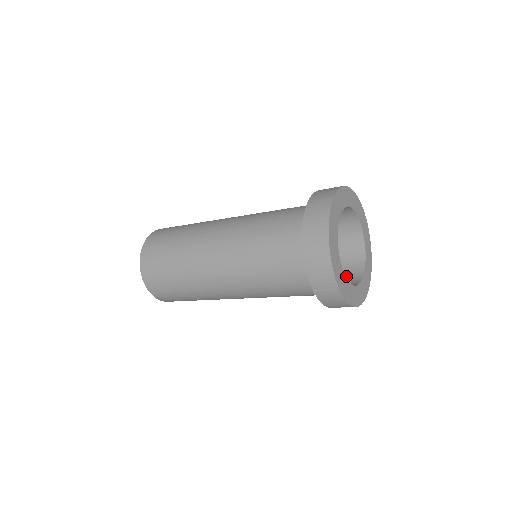
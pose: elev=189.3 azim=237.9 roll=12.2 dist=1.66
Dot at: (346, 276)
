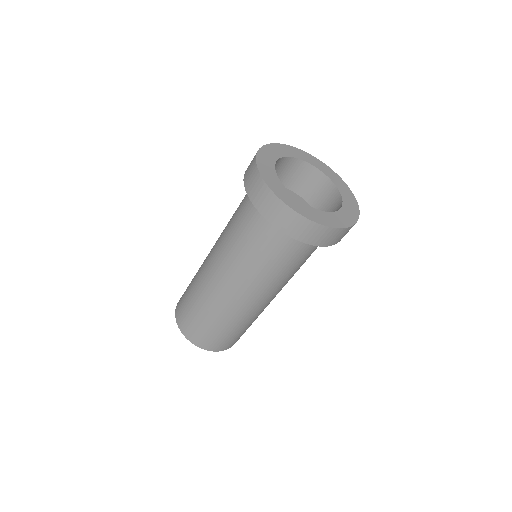
Dot at: occluded
